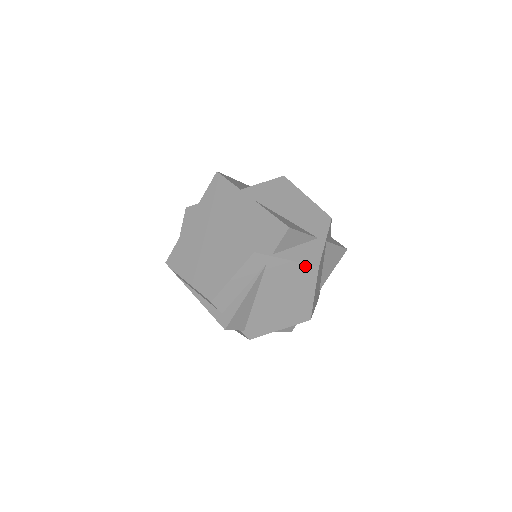
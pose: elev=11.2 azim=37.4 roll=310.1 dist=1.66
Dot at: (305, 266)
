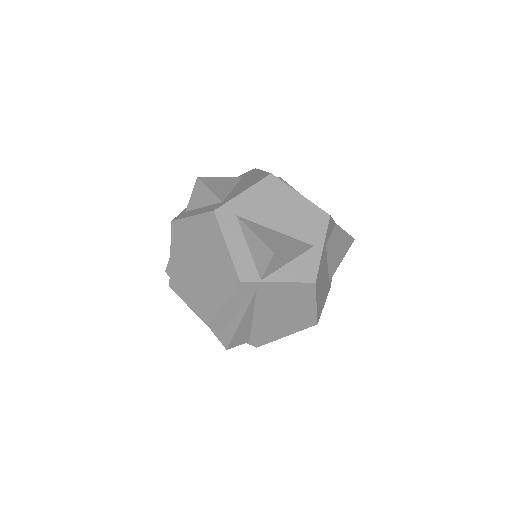
Dot at: (300, 284)
